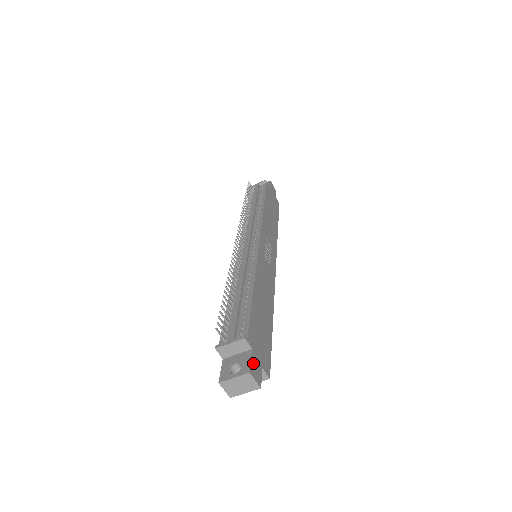
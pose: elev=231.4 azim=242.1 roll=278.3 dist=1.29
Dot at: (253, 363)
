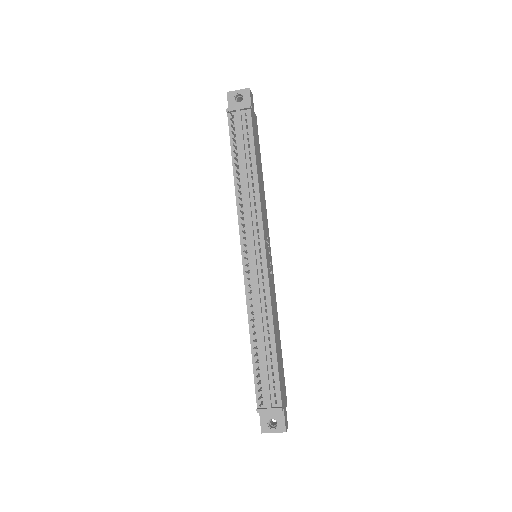
Dot at: (285, 419)
